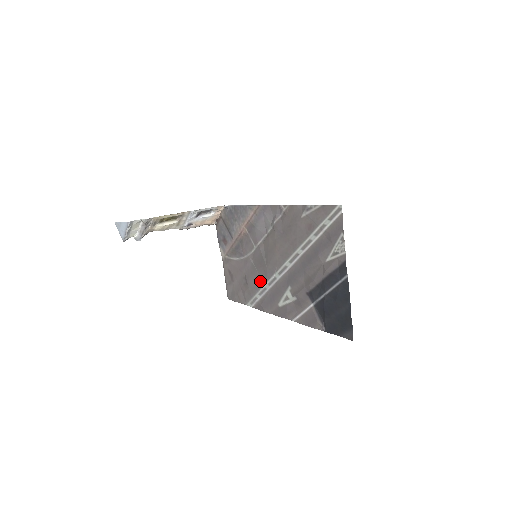
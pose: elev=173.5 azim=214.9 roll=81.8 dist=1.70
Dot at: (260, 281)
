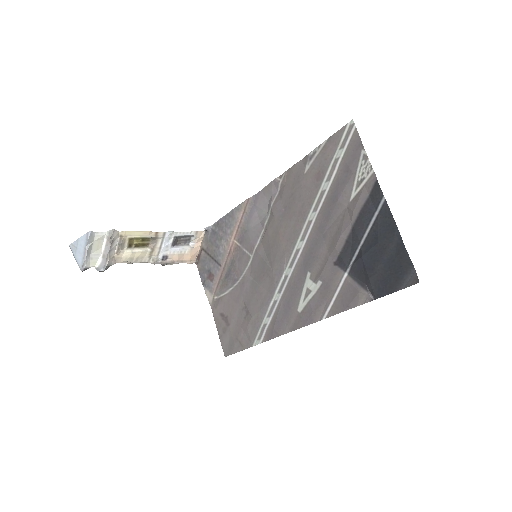
Dot at: (266, 296)
